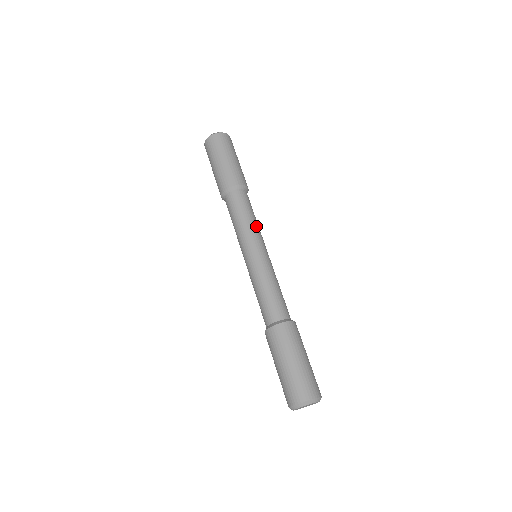
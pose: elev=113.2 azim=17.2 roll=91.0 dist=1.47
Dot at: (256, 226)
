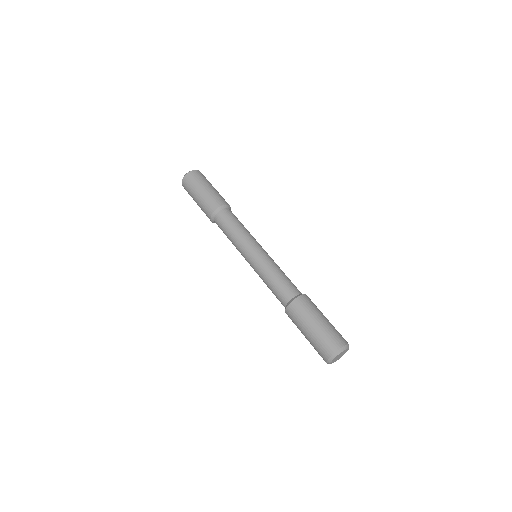
Dot at: (245, 233)
